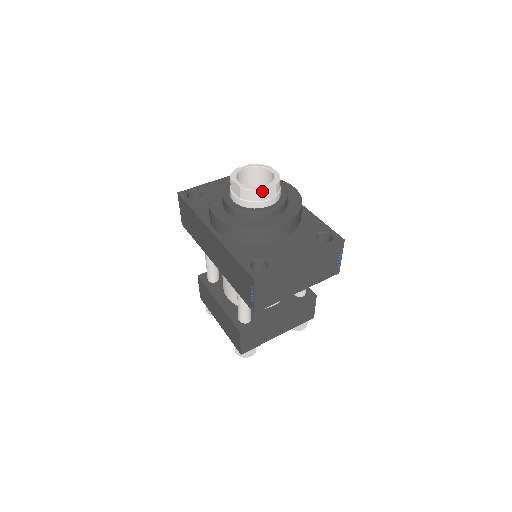
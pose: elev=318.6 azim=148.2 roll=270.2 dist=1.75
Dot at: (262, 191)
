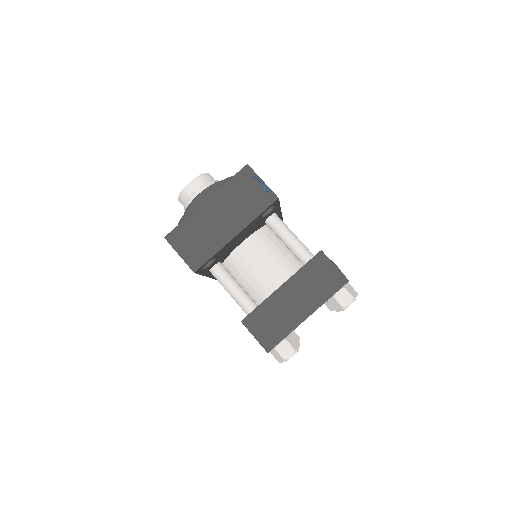
Dot at: (187, 188)
